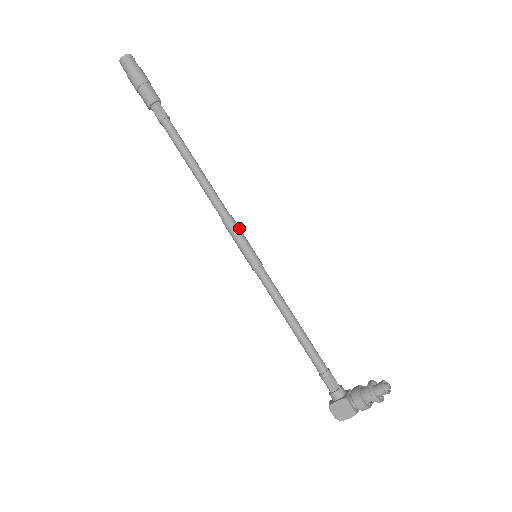
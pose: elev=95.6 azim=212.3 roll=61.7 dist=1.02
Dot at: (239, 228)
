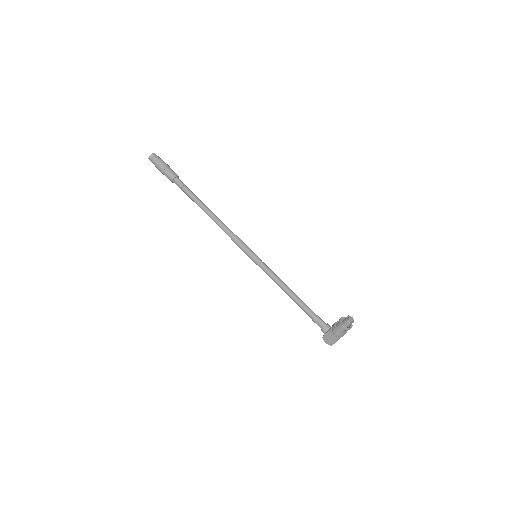
Dot at: (242, 241)
